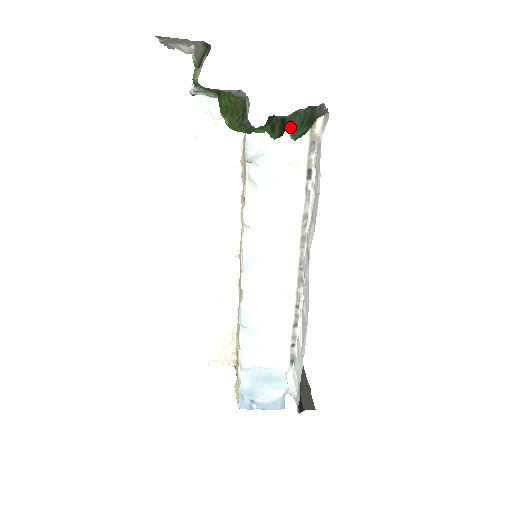
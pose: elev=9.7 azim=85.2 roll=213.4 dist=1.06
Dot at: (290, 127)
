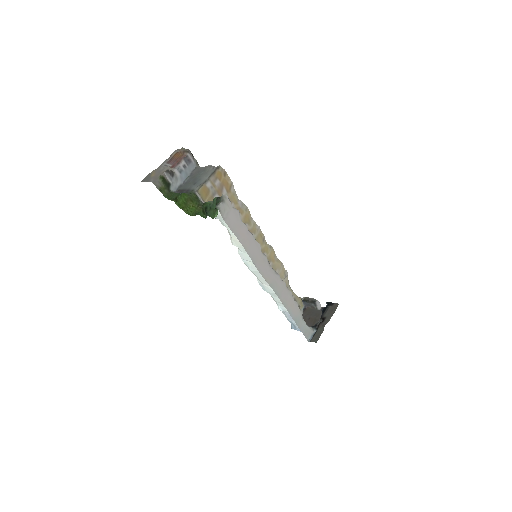
Dot at: (210, 211)
